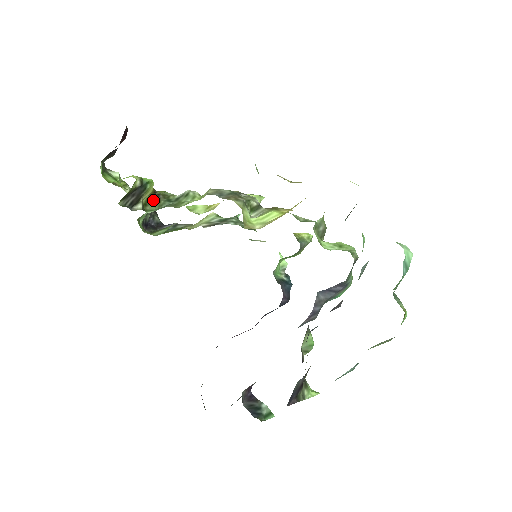
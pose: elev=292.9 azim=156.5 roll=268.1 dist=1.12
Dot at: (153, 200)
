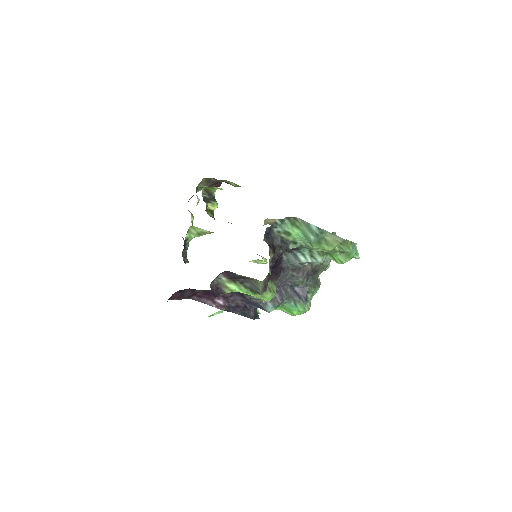
Dot at: (211, 214)
